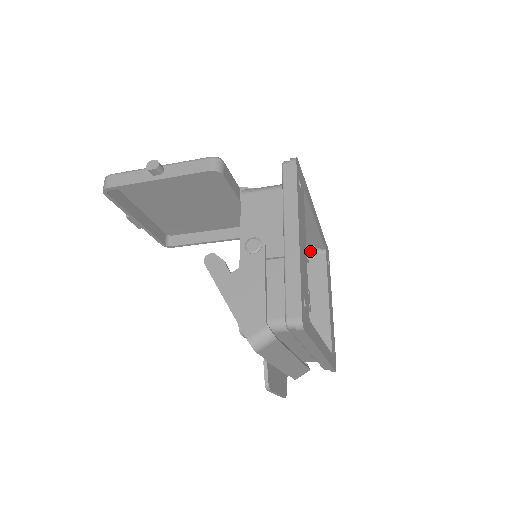
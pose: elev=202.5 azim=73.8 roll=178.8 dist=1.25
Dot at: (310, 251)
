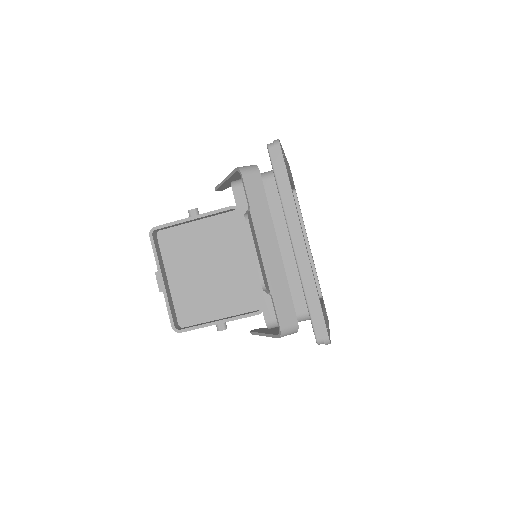
Dot at: occluded
